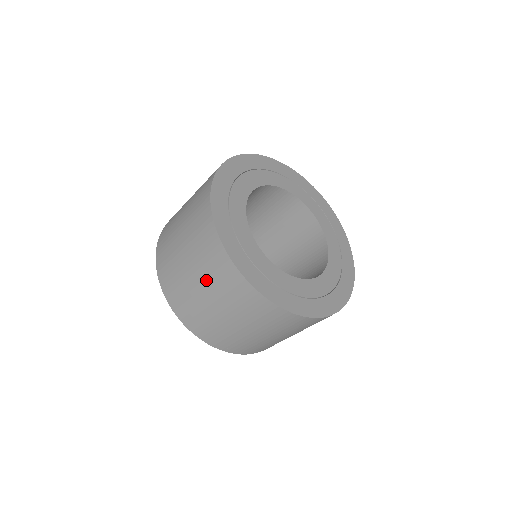
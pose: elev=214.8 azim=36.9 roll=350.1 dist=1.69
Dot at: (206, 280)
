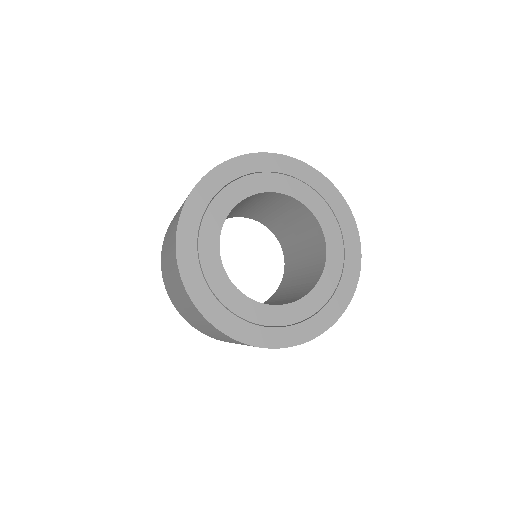
Dot at: (179, 294)
